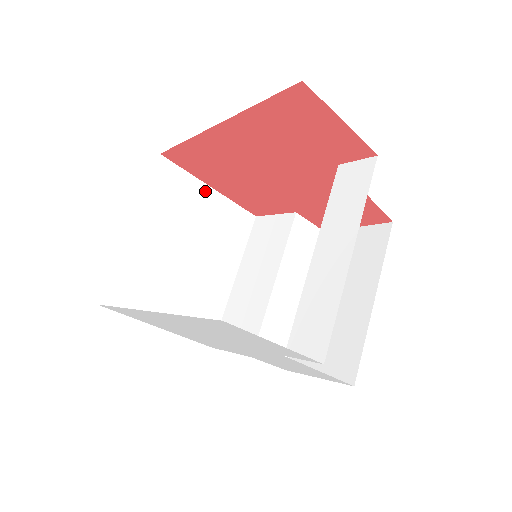
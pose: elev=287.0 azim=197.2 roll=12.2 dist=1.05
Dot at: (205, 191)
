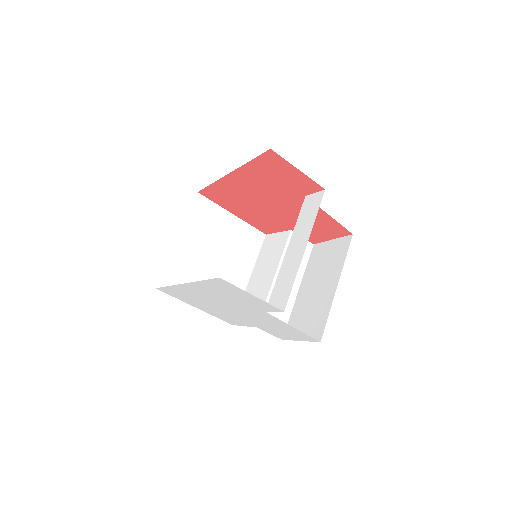
Dot at: (228, 217)
